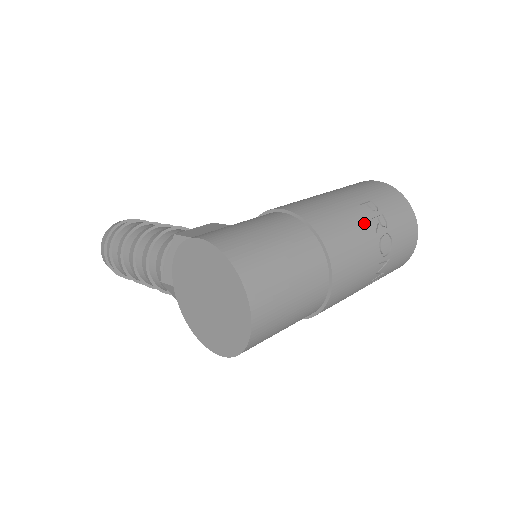
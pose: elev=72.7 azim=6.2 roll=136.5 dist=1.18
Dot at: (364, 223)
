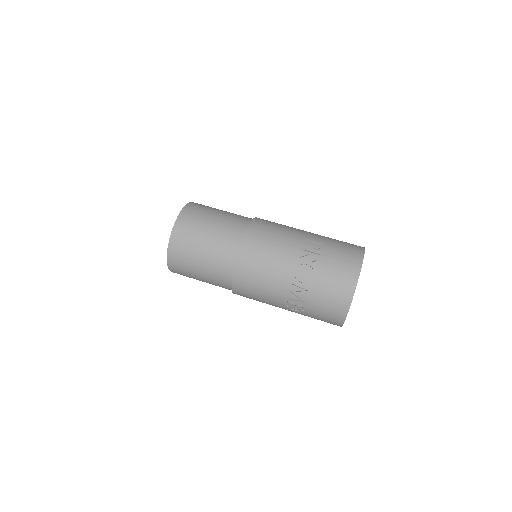
Dot at: (293, 248)
